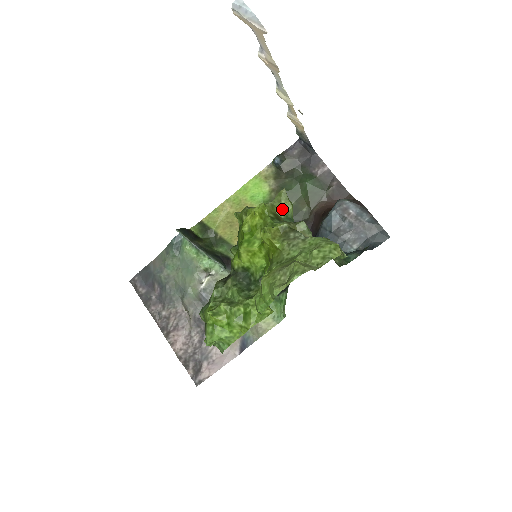
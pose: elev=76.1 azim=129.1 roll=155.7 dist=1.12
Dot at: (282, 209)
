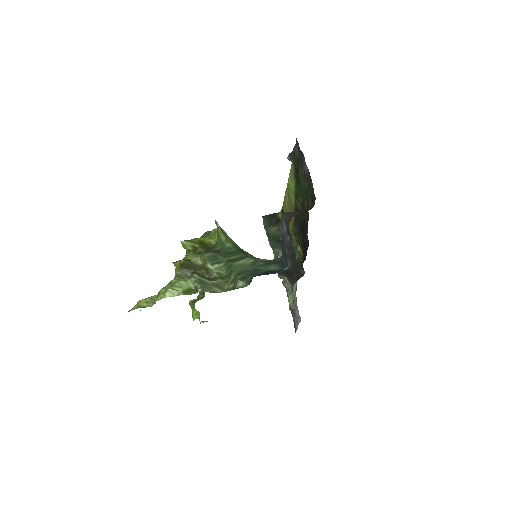
Dot at: (218, 235)
